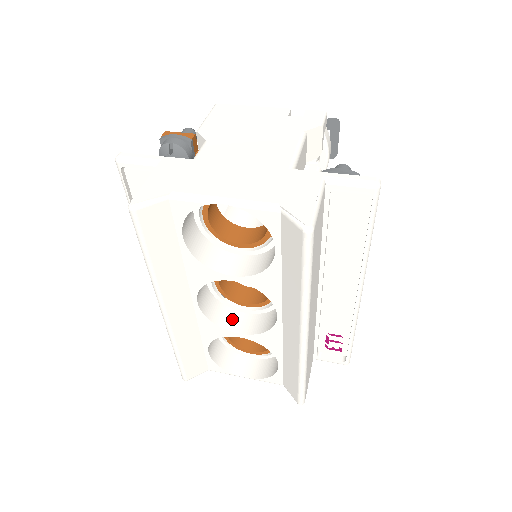
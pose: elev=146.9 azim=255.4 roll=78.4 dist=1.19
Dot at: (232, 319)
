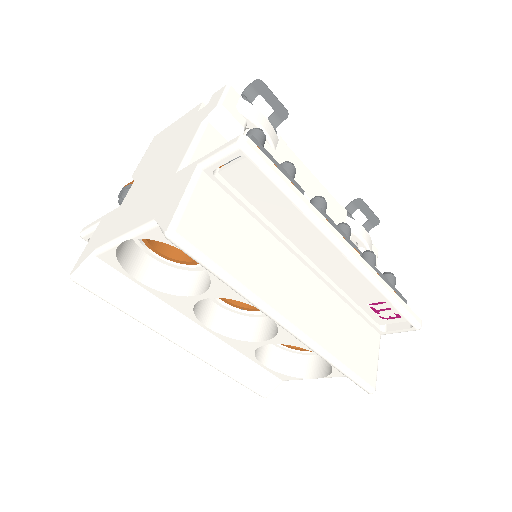
Dot at: (256, 328)
